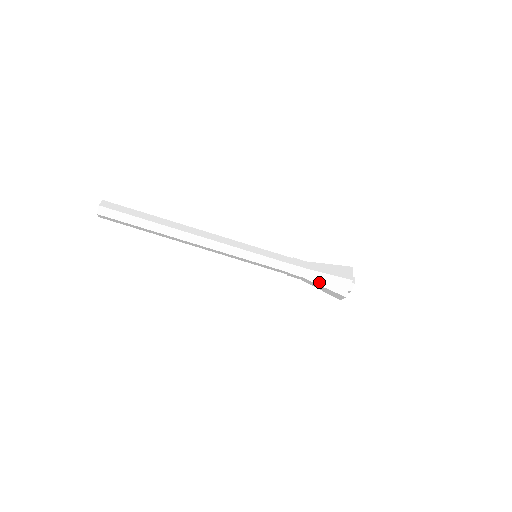
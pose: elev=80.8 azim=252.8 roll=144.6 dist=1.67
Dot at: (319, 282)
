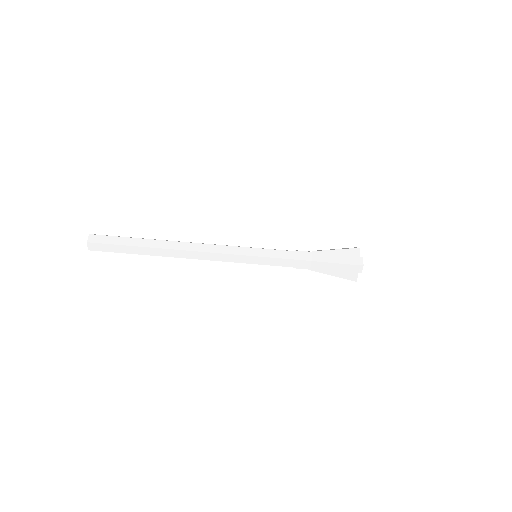
Dot at: (326, 272)
